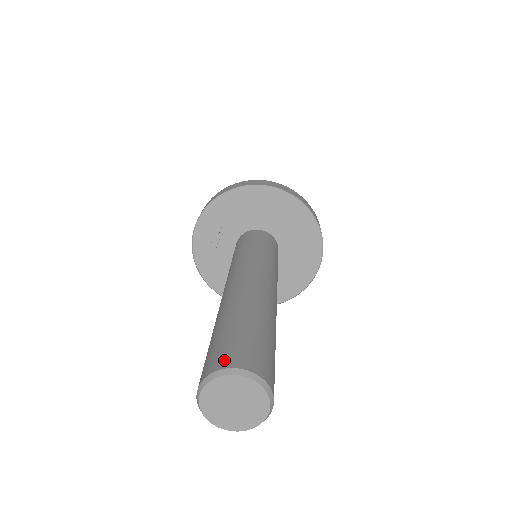
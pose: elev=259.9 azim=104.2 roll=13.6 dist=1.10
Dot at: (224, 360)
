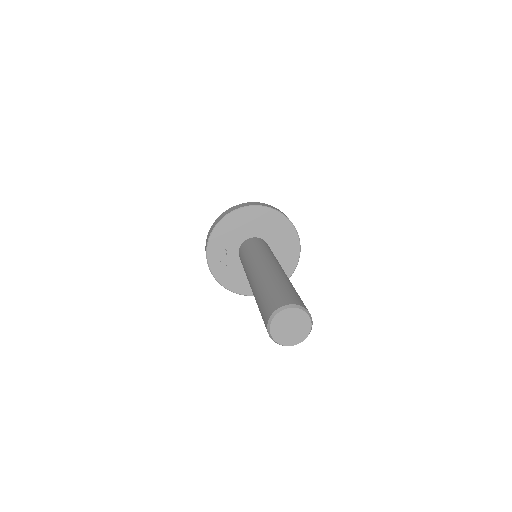
Dot at: (275, 305)
